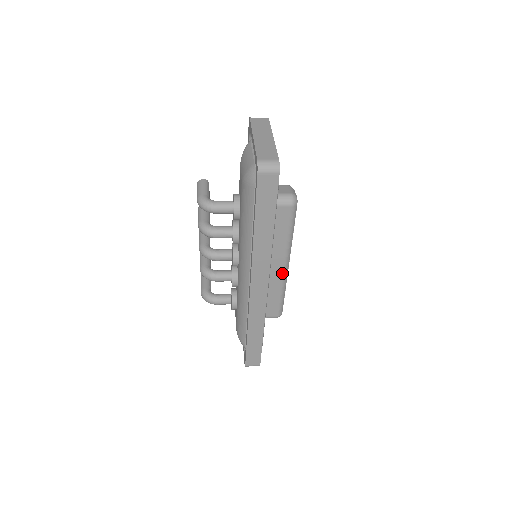
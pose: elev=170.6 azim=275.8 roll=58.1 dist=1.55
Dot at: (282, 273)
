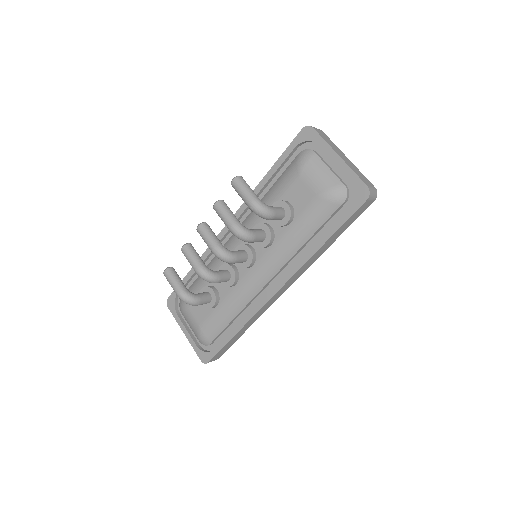
Dot at: occluded
